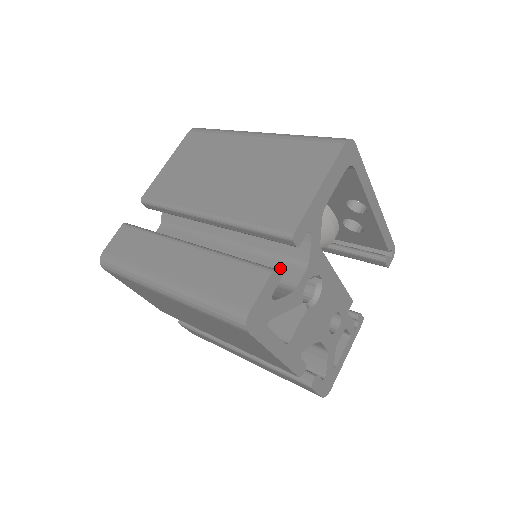
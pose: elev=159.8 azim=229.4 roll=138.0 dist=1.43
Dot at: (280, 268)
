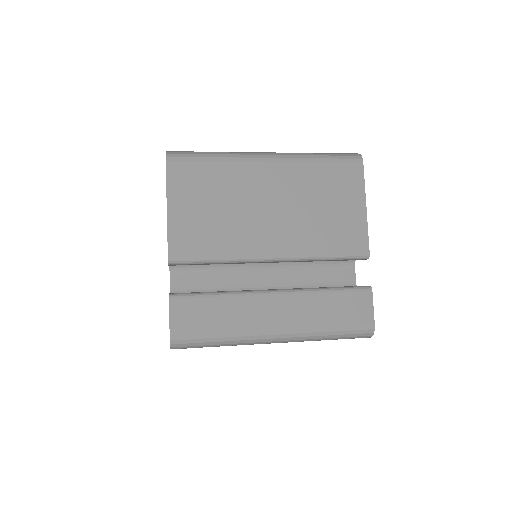
Dot at: (334, 273)
